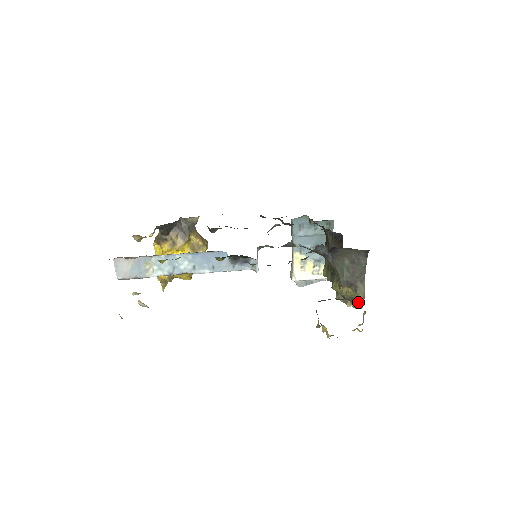
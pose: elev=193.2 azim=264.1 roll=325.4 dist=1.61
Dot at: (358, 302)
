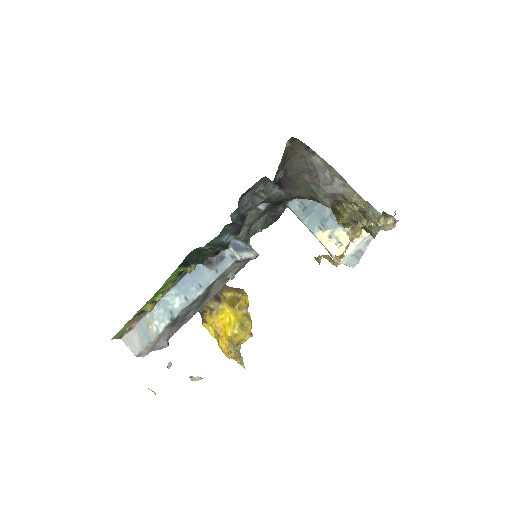
Dot at: (361, 209)
